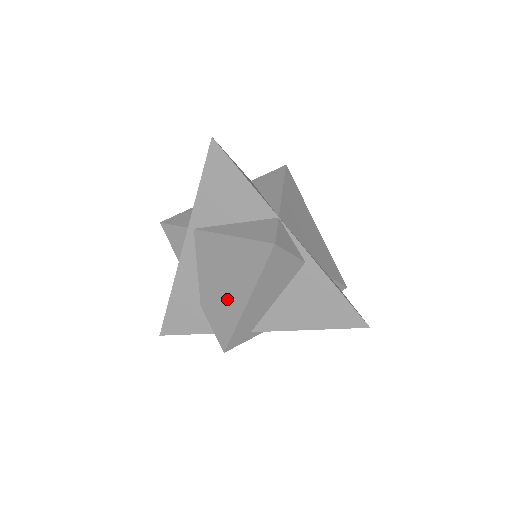
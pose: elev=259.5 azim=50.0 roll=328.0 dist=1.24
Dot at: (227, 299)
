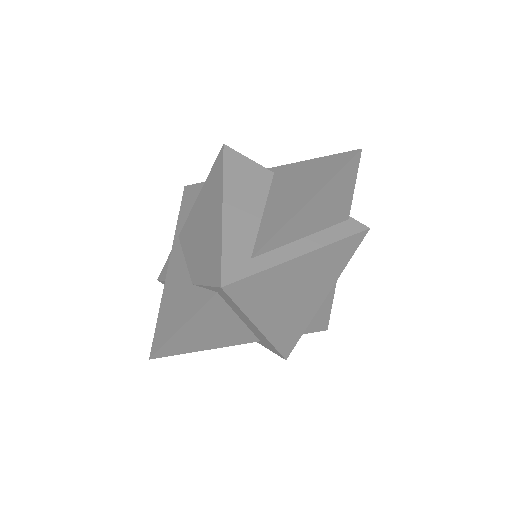
Dot at: (209, 234)
